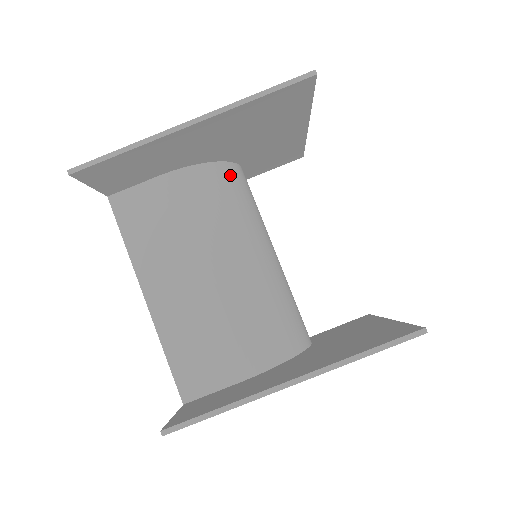
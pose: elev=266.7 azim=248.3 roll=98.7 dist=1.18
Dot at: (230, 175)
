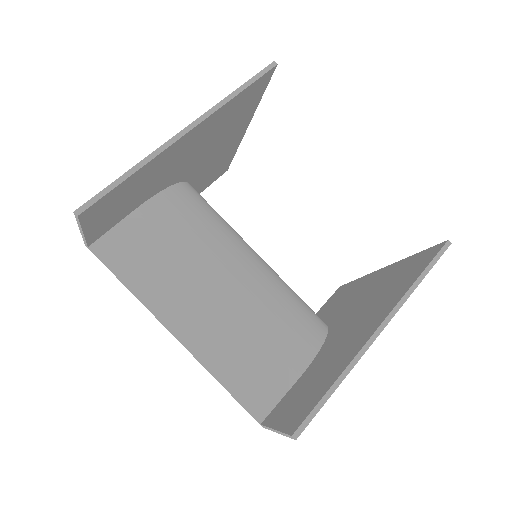
Dot at: (195, 193)
